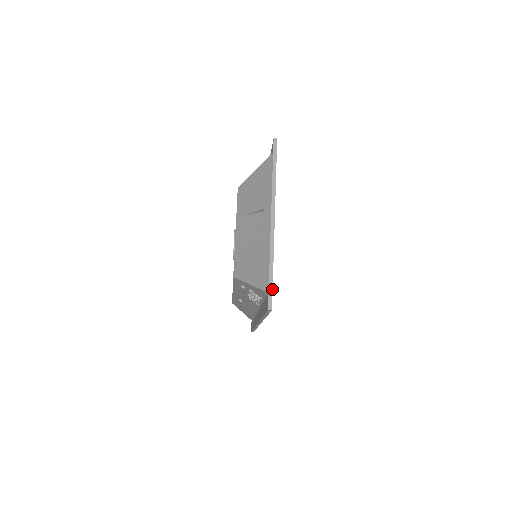
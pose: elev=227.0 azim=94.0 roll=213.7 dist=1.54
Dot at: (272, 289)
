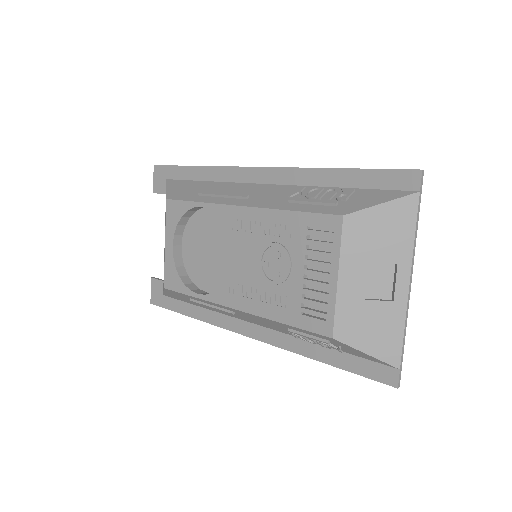
Dot at: occluded
